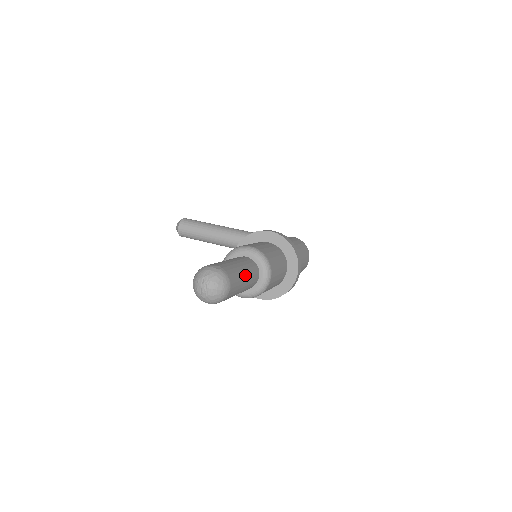
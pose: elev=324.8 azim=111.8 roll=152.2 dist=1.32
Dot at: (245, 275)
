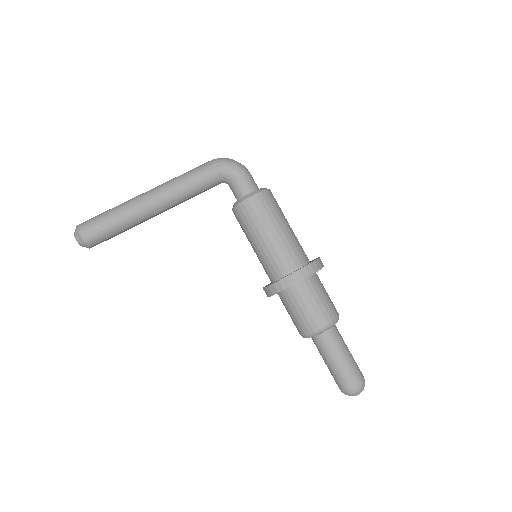
Dot at: (349, 351)
